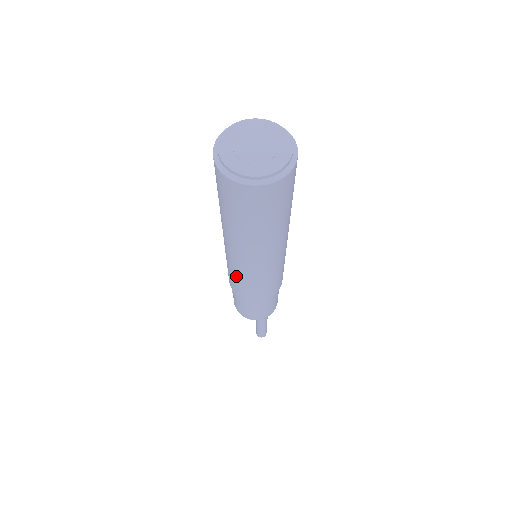
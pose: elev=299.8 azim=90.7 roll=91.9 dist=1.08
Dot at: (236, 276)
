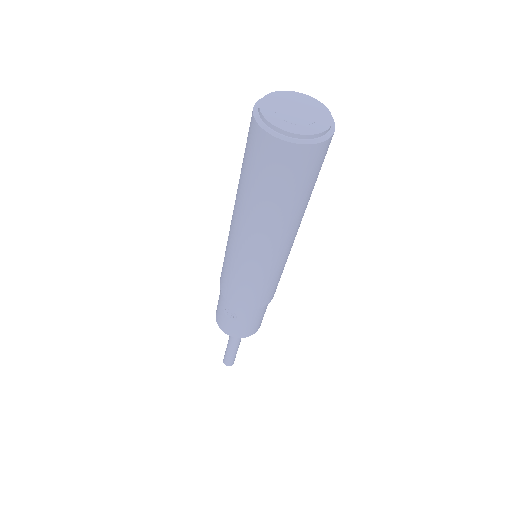
Dot at: (266, 280)
